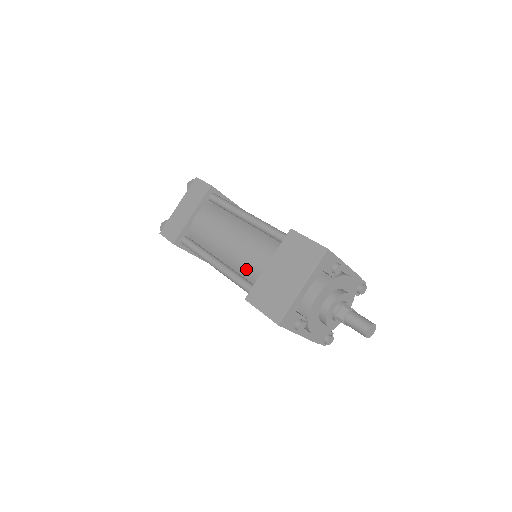
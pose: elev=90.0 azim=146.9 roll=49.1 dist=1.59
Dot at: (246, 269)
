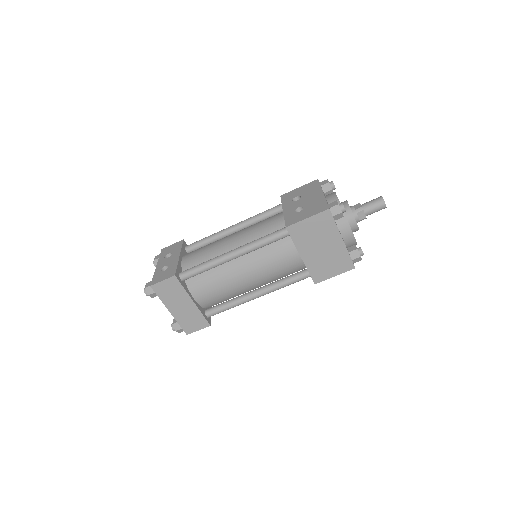
Dot at: (284, 273)
